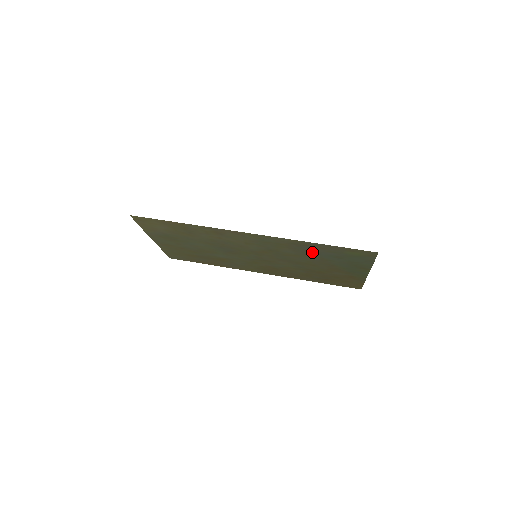
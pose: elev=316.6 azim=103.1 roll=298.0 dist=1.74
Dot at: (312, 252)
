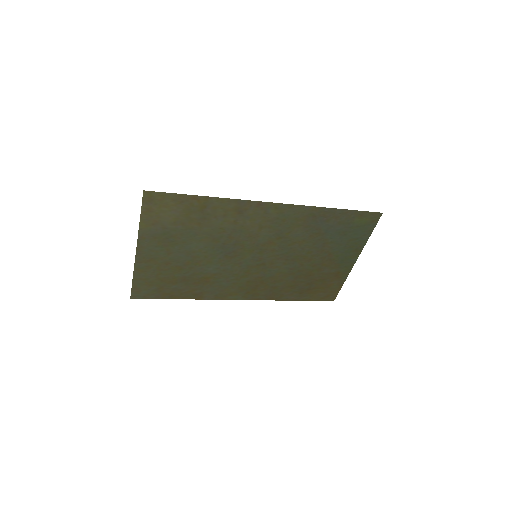
Dot at: (322, 229)
